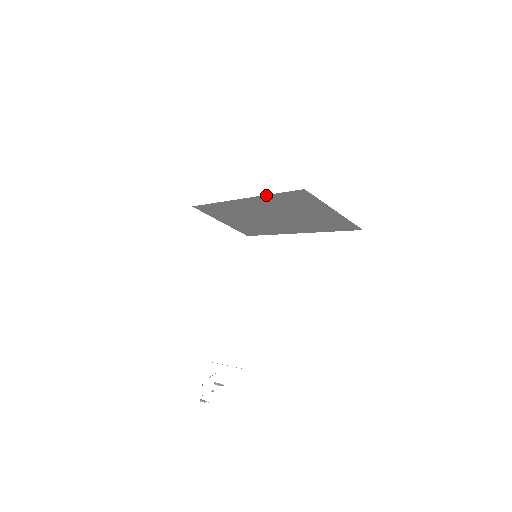
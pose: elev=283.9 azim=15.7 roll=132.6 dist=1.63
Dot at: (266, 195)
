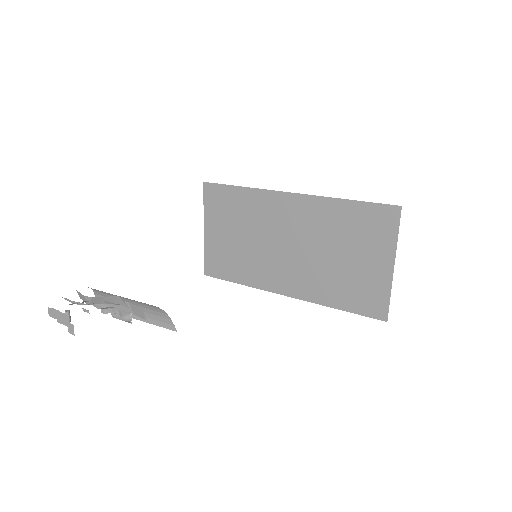
Dot at: (336, 198)
